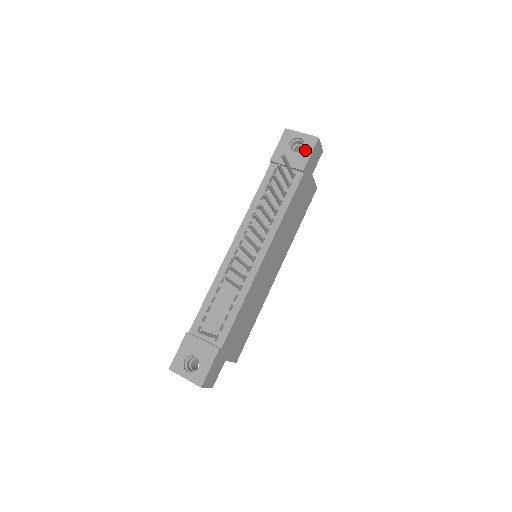
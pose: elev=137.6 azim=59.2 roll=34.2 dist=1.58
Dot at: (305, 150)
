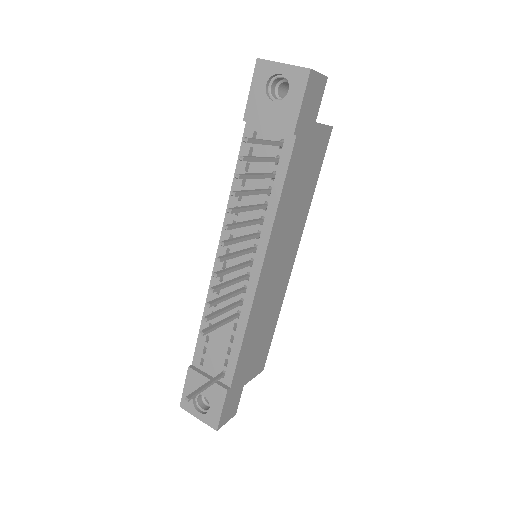
Dot at: (292, 96)
